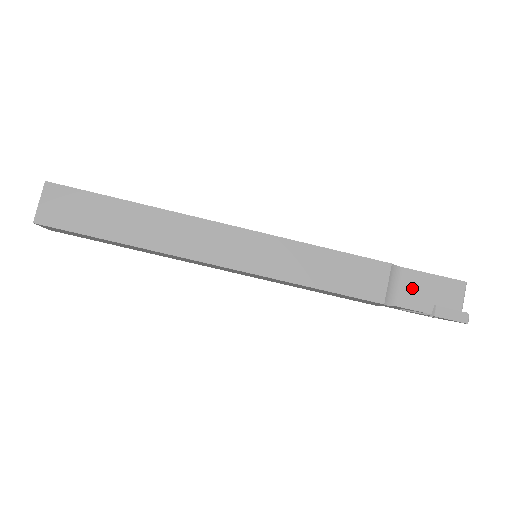
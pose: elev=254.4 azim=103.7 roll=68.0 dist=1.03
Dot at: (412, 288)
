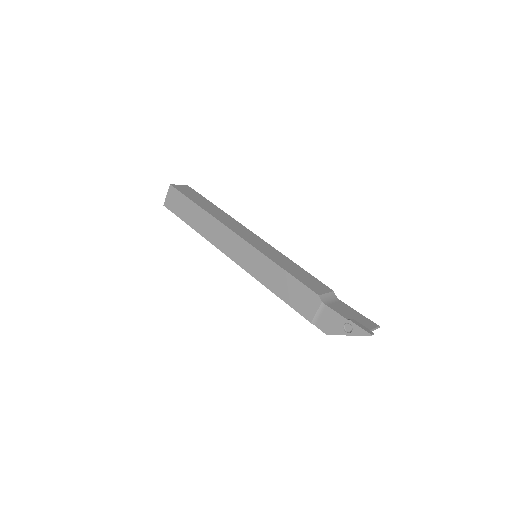
Dot at: (341, 307)
